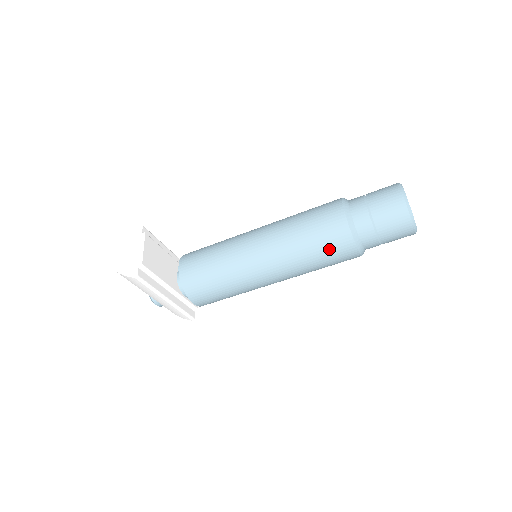
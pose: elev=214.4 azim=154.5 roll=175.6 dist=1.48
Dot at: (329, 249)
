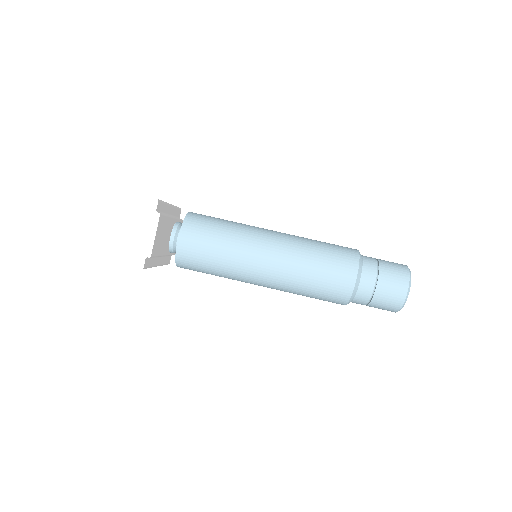
Dot at: (324, 298)
